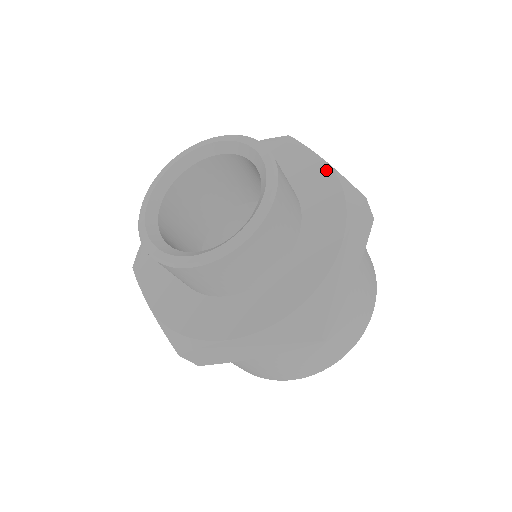
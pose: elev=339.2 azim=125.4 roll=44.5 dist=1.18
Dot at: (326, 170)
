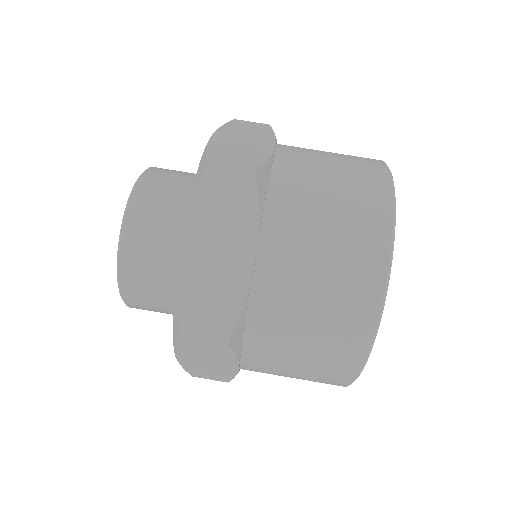
Dot at: occluded
